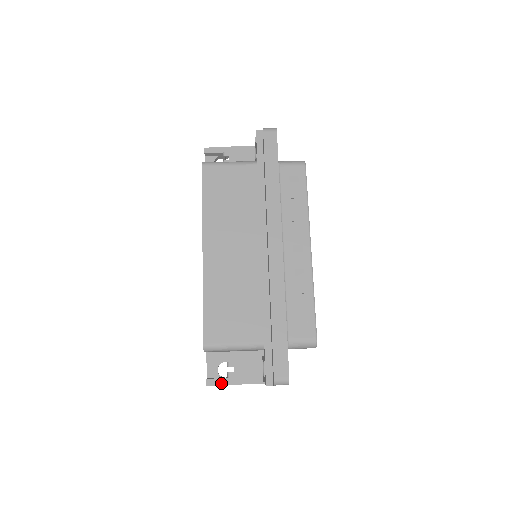
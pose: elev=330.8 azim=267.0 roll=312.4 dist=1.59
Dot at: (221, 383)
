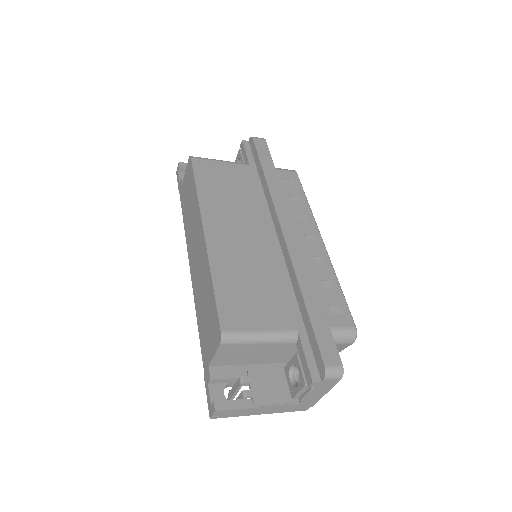
Dot at: (235, 406)
